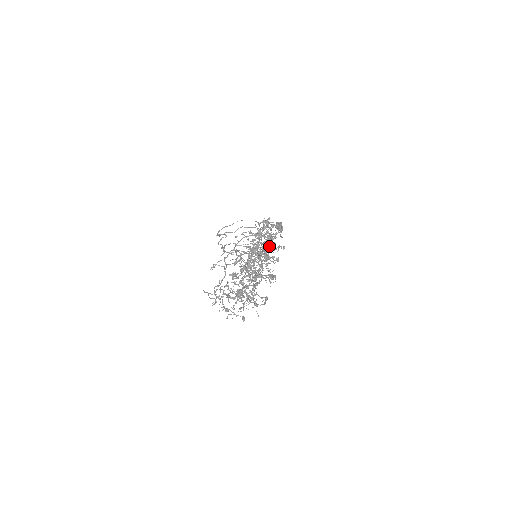
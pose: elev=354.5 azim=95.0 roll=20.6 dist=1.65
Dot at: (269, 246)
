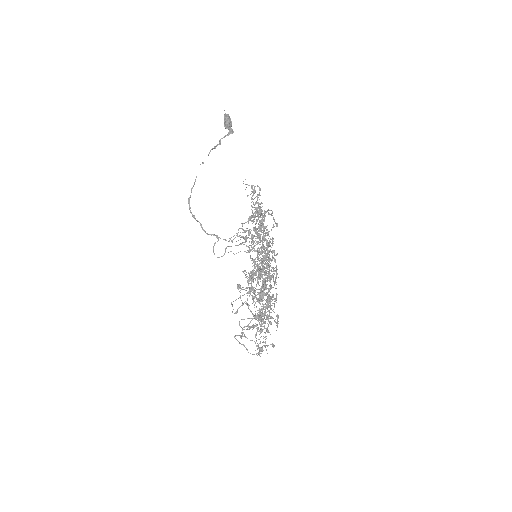
Dot at: occluded
